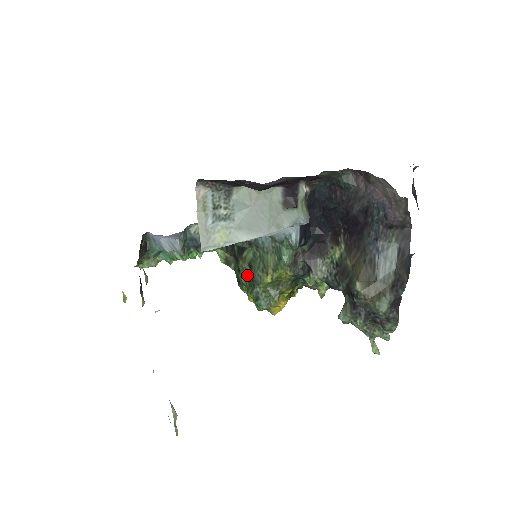
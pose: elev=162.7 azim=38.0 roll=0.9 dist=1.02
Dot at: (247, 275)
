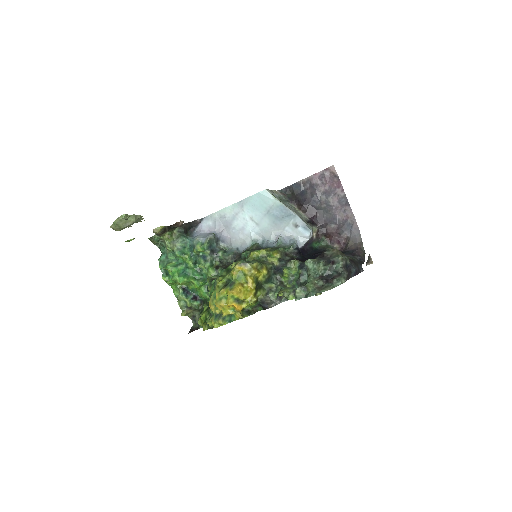
Dot at: occluded
